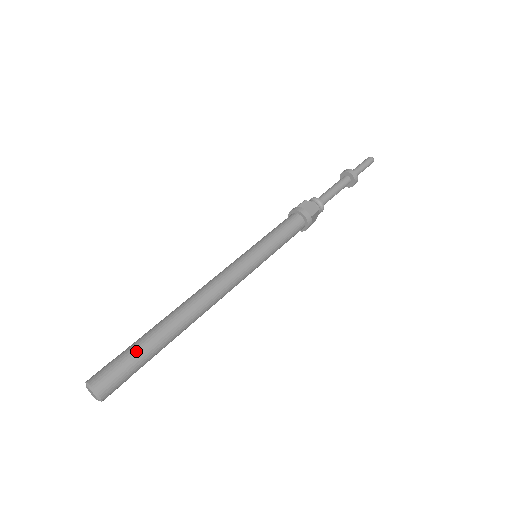
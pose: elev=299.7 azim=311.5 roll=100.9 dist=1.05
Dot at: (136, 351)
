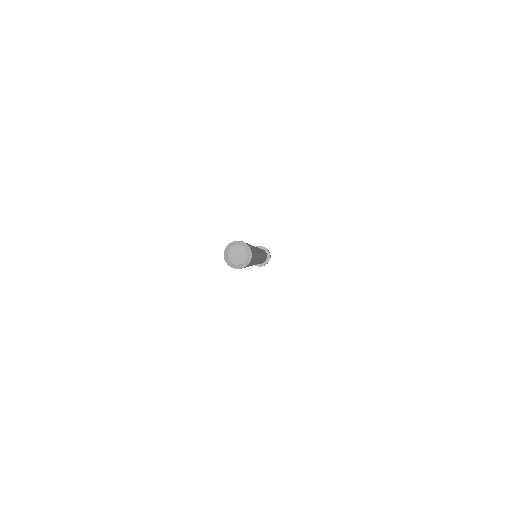
Dot at: occluded
